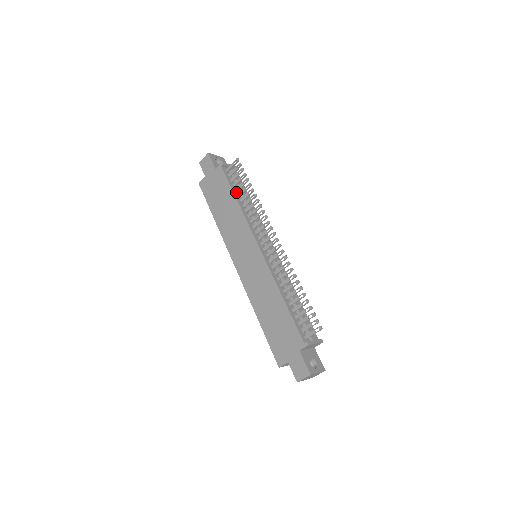
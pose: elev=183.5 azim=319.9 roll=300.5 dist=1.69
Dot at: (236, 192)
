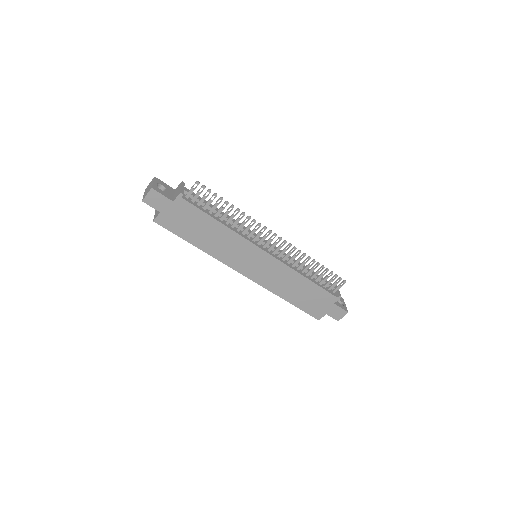
Dot at: (211, 214)
